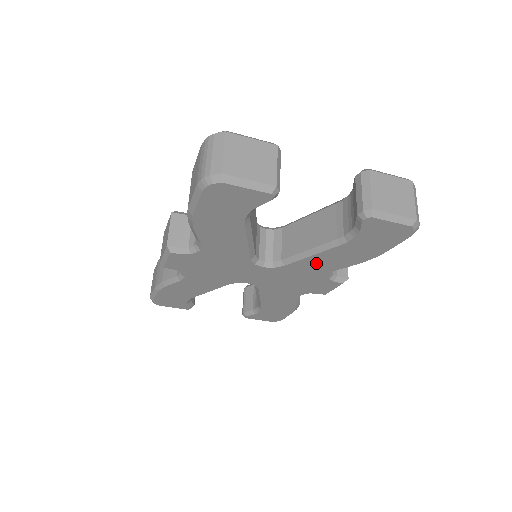
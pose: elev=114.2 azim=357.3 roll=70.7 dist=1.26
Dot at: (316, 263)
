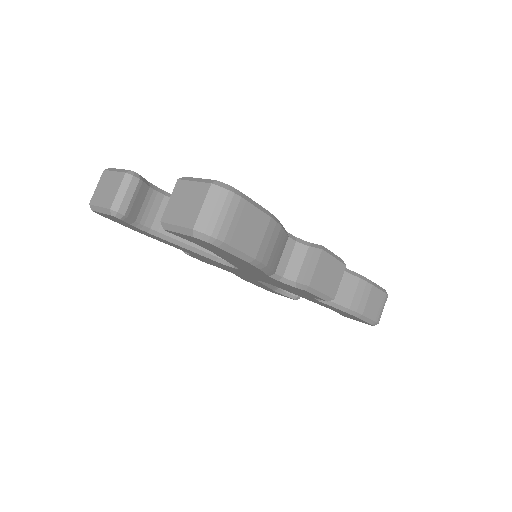
Dot at: (244, 267)
